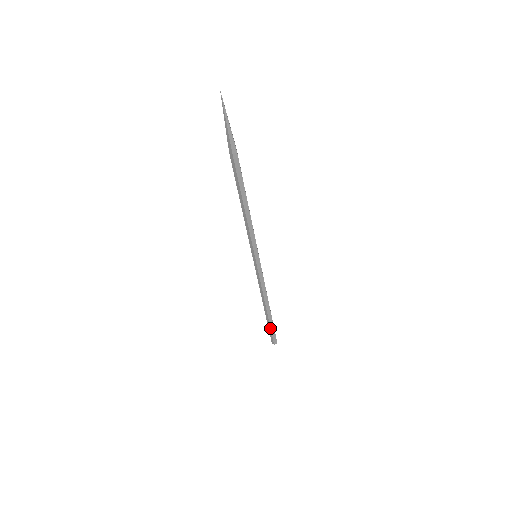
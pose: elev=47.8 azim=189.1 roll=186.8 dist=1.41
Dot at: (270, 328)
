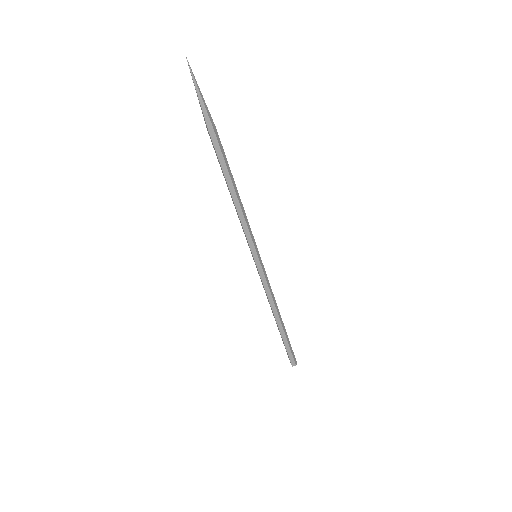
Dot at: (288, 345)
